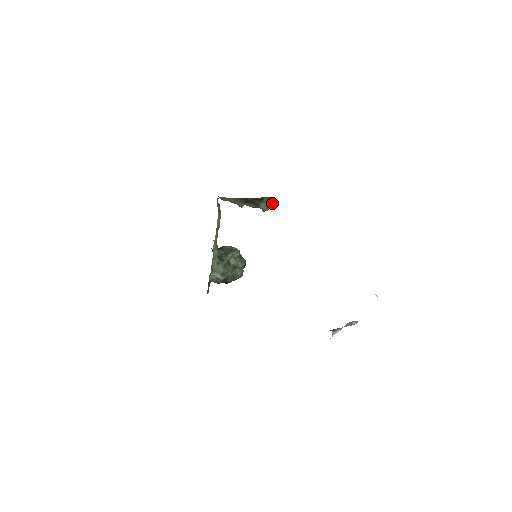
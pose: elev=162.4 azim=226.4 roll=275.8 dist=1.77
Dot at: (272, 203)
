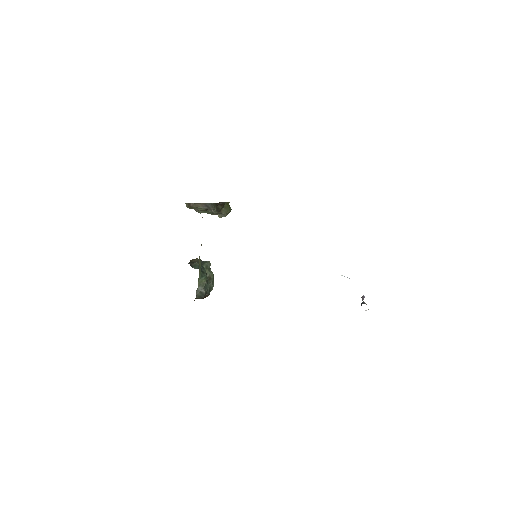
Dot at: (229, 208)
